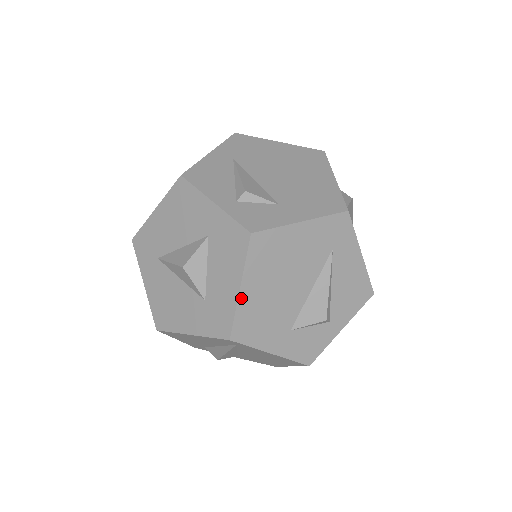
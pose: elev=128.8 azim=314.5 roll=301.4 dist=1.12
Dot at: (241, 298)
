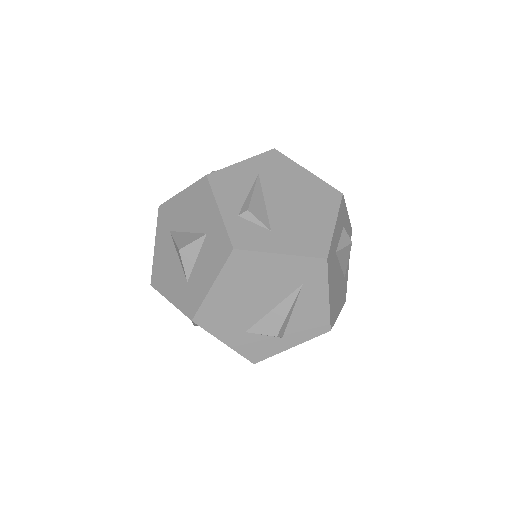
Dot at: (210, 294)
